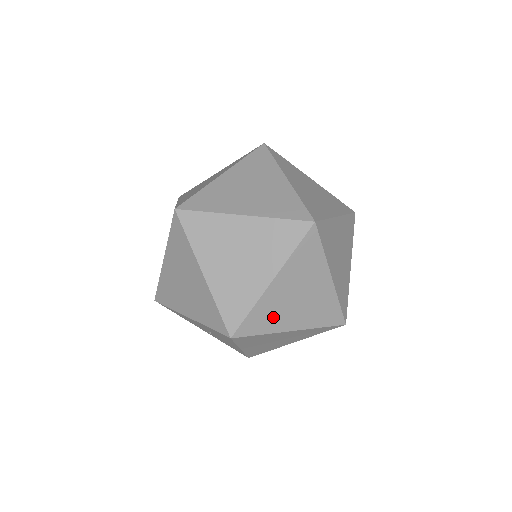
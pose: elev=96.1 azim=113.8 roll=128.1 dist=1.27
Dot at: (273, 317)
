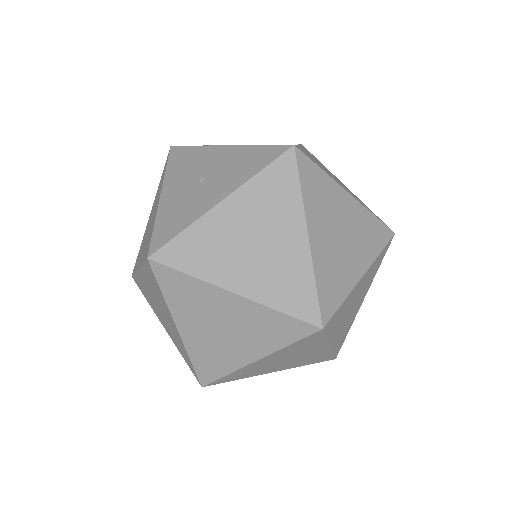
Dot at: (347, 327)
